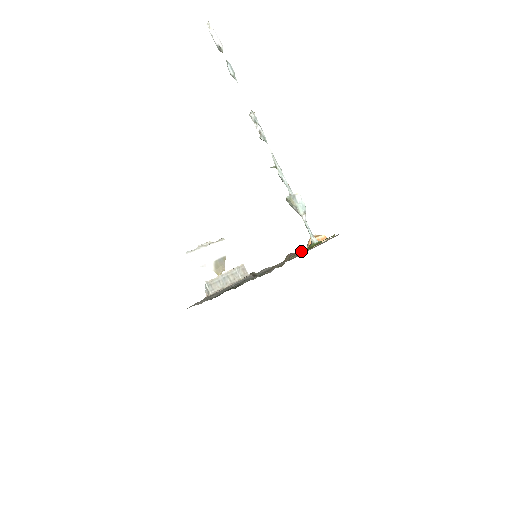
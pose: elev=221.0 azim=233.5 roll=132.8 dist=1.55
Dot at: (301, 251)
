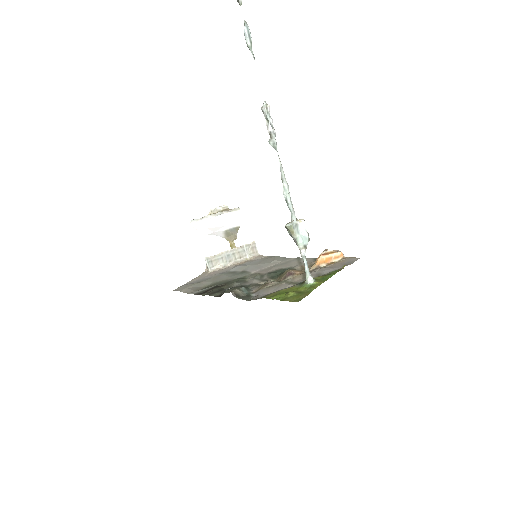
Dot at: (285, 295)
